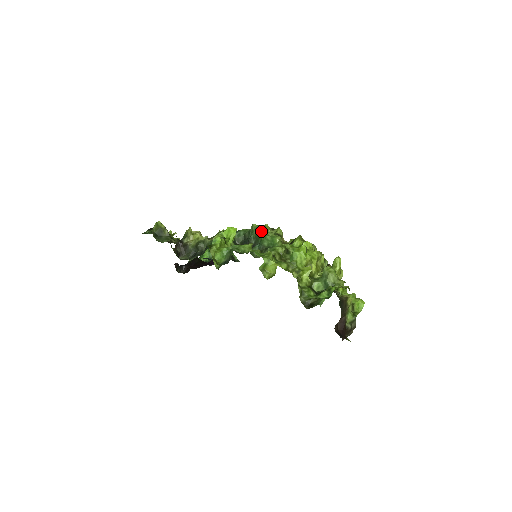
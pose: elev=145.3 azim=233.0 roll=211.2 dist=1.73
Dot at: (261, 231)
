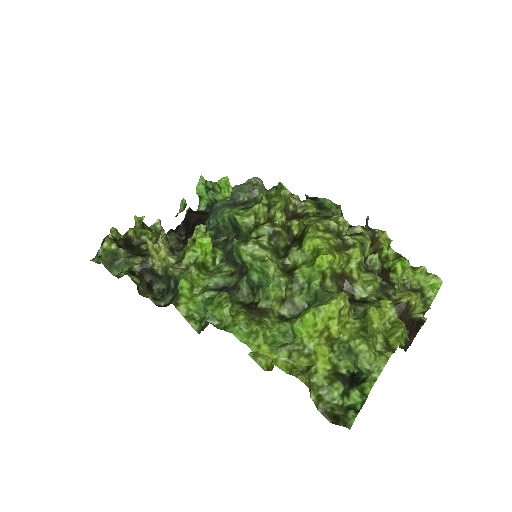
Dot at: (243, 255)
